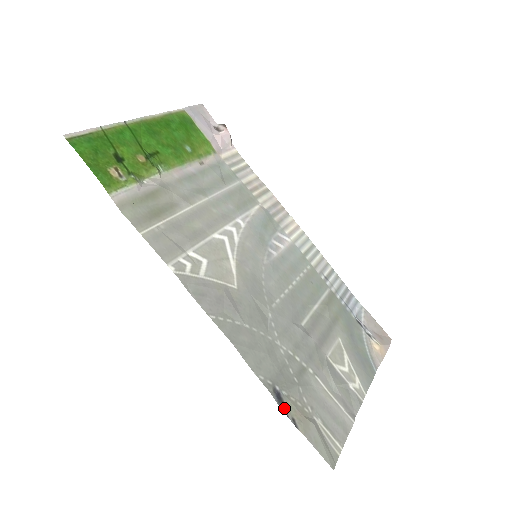
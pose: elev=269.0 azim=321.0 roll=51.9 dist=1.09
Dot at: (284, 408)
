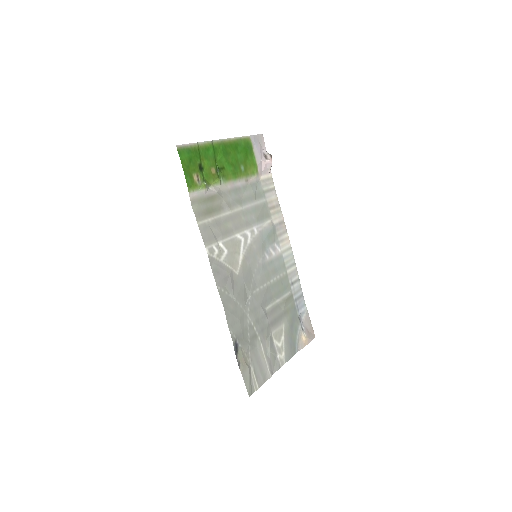
Dot at: (237, 354)
